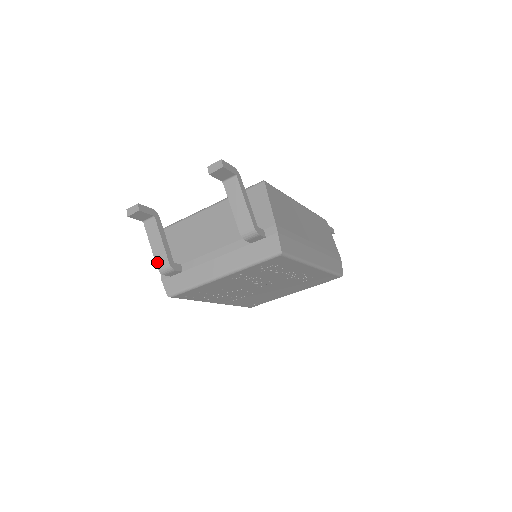
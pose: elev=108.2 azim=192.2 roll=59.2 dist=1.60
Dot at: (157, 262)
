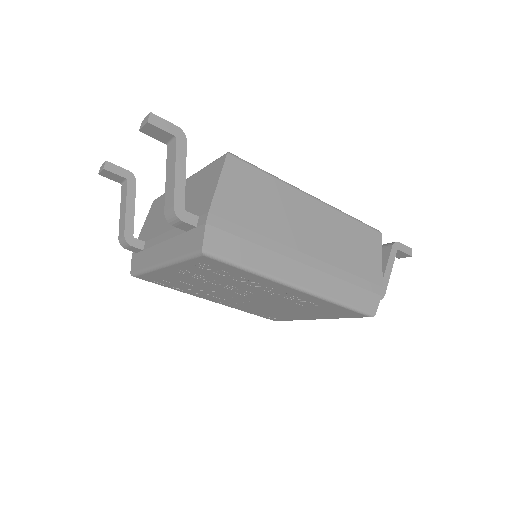
Dot at: (119, 232)
